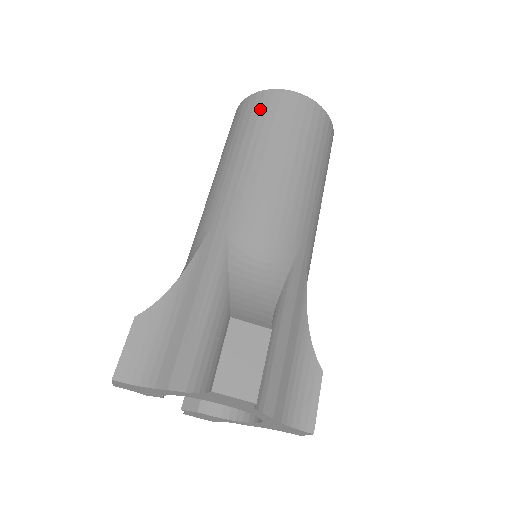
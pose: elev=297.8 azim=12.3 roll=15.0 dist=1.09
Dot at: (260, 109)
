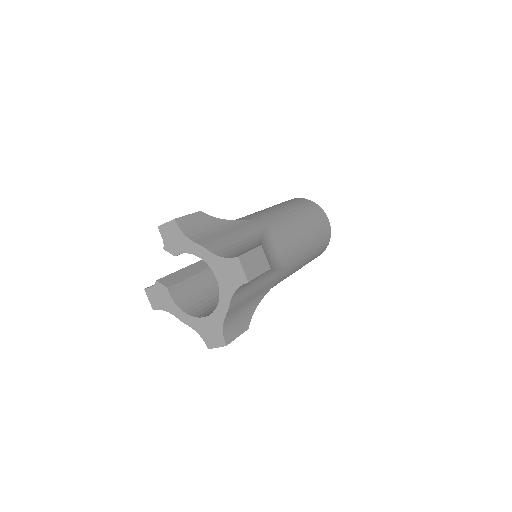
Dot at: (309, 206)
